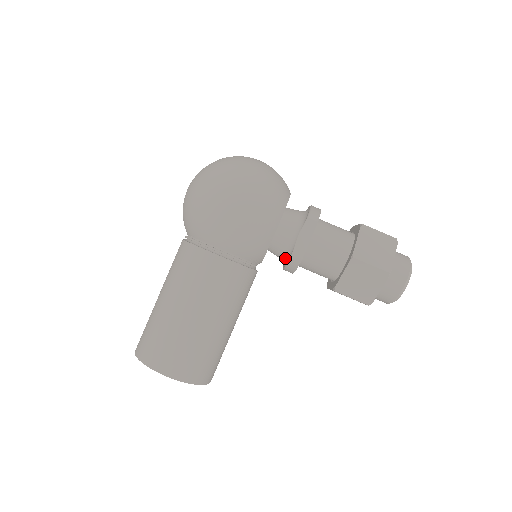
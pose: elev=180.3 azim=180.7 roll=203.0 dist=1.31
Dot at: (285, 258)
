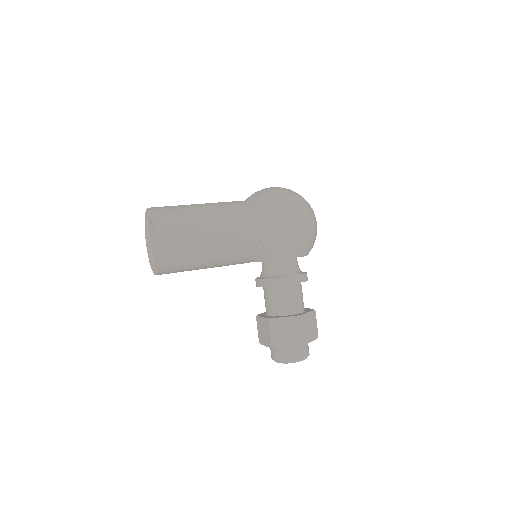
Dot at: (269, 275)
